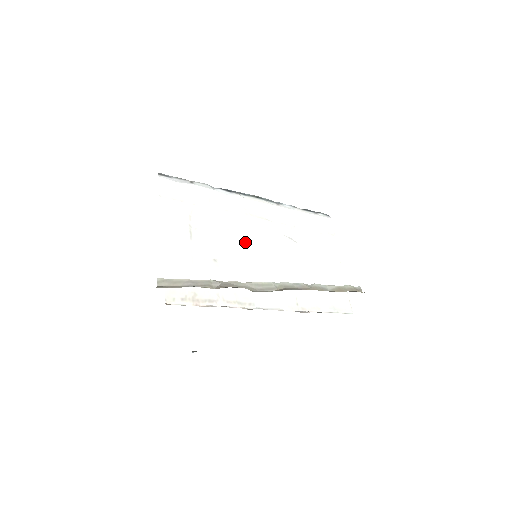
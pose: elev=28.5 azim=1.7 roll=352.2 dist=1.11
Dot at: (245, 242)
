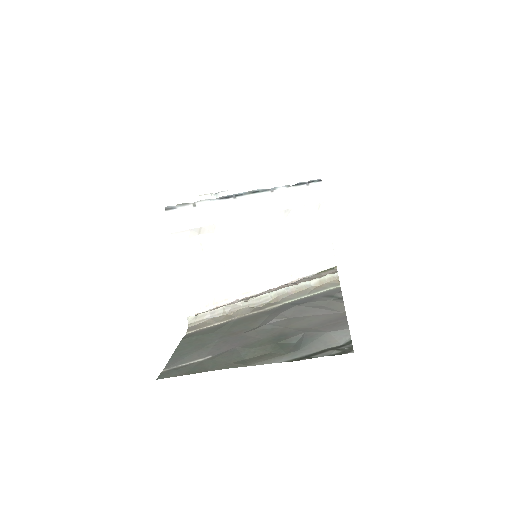
Dot at: (246, 240)
